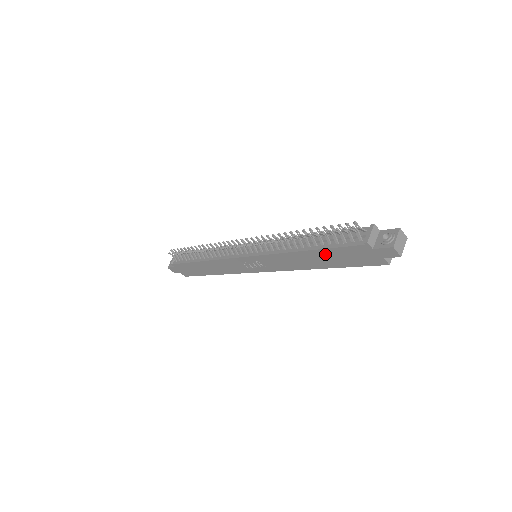
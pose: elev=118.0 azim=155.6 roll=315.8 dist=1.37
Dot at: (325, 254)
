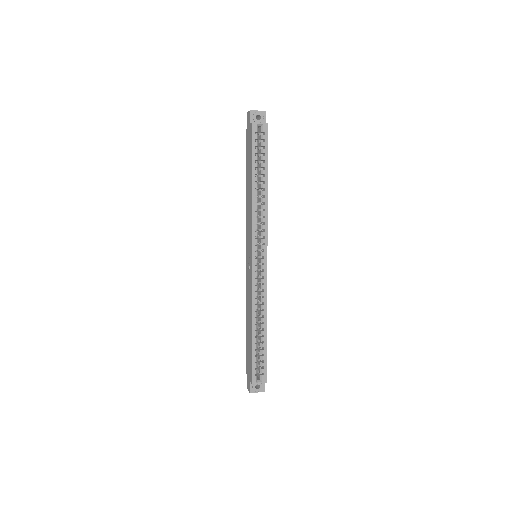
Dot at: (248, 171)
